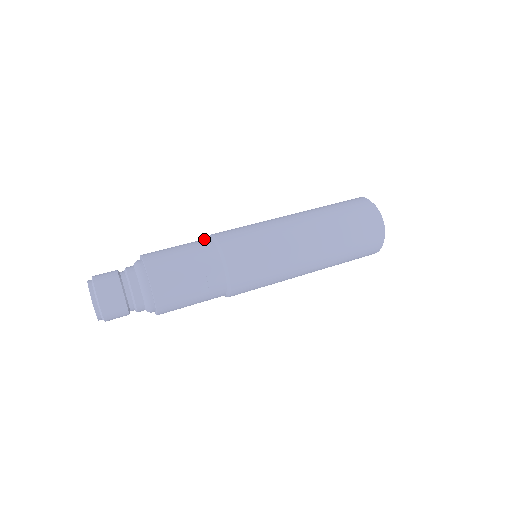
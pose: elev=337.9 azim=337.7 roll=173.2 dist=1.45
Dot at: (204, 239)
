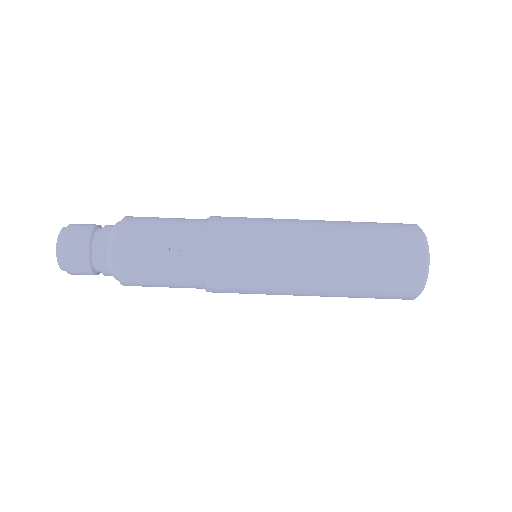
Dot at: occluded
